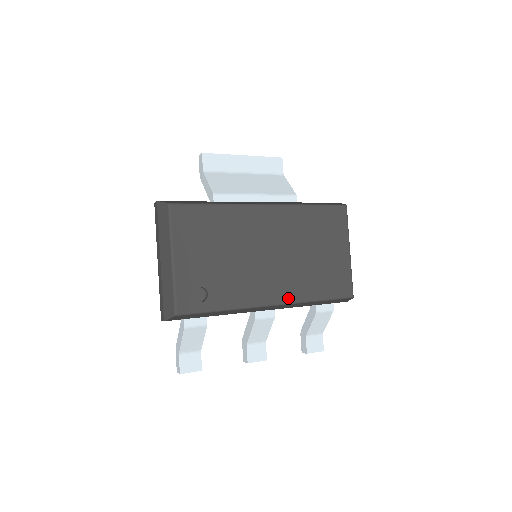
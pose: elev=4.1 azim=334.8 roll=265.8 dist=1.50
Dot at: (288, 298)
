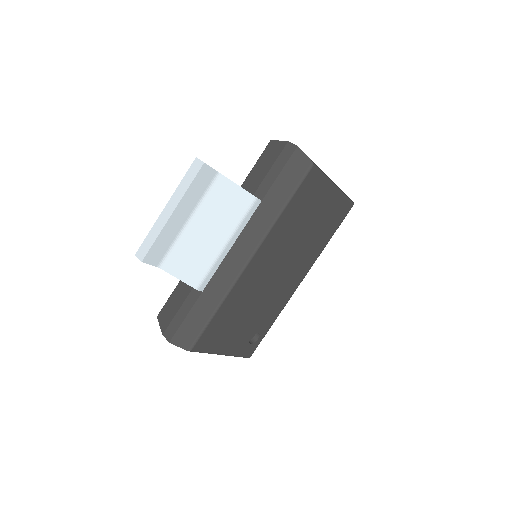
Dot at: (308, 268)
